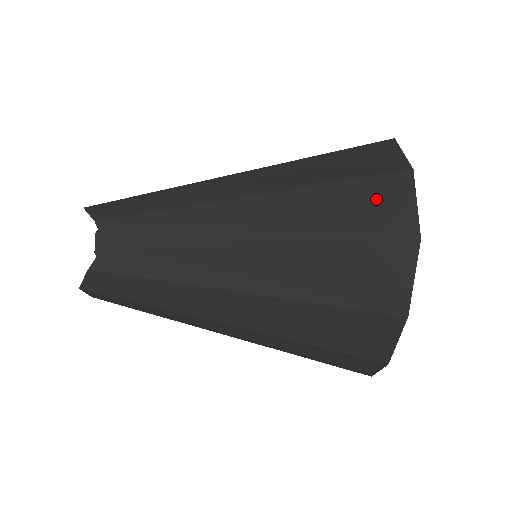
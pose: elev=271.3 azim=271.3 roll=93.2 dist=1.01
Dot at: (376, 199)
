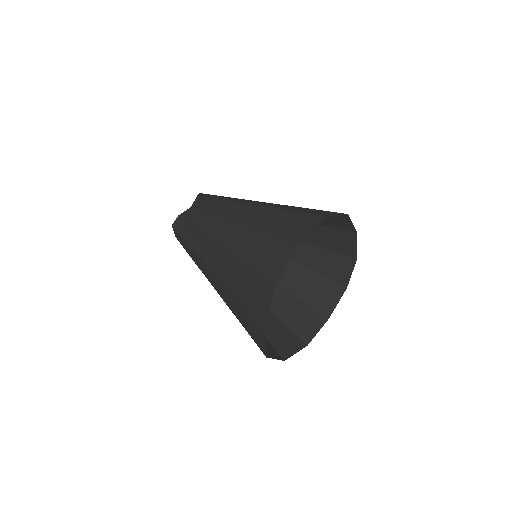
Dot at: (300, 223)
